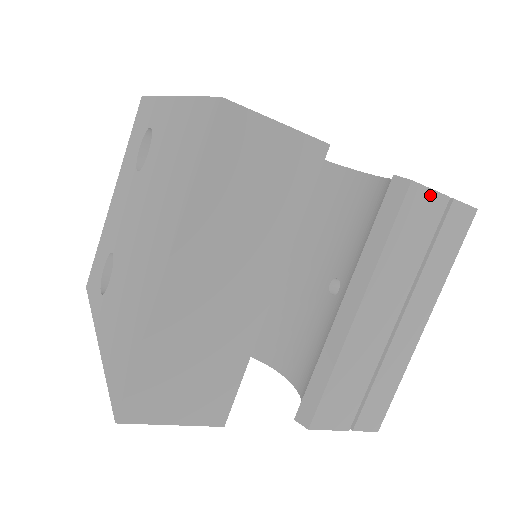
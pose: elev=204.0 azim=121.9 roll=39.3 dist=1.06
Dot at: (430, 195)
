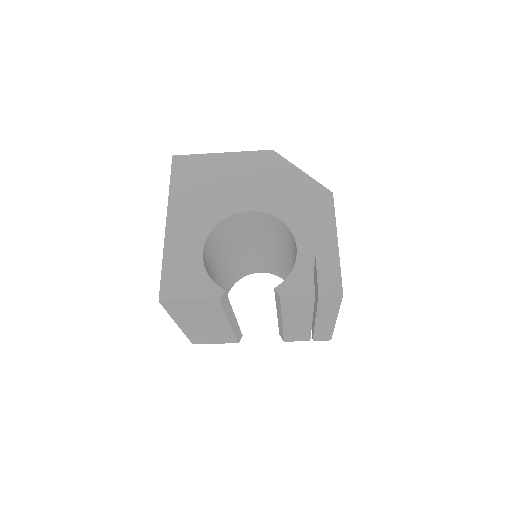
Dot at: (298, 297)
